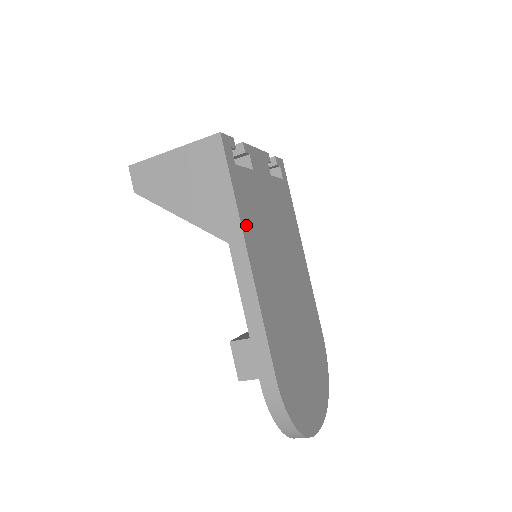
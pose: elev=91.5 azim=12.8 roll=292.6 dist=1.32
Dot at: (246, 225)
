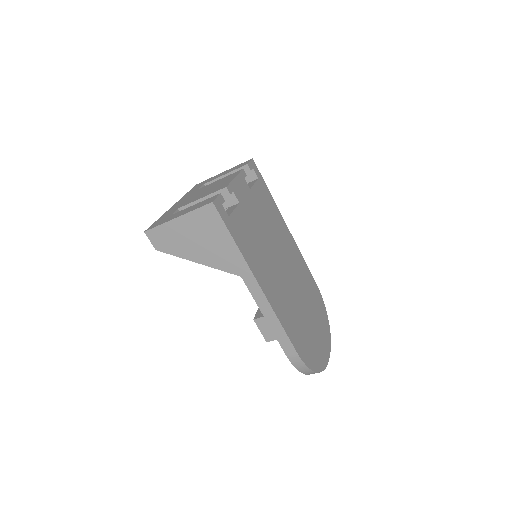
Dot at: (250, 260)
